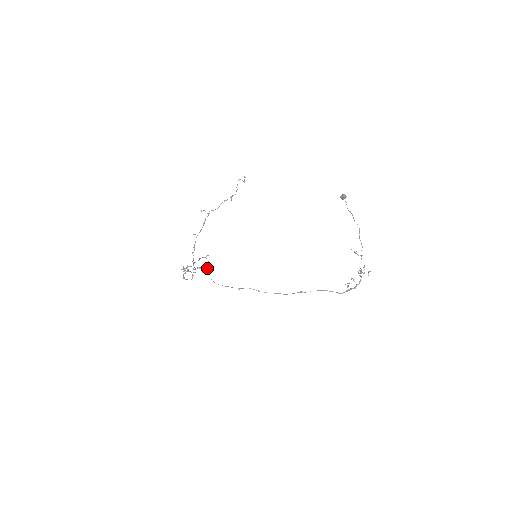
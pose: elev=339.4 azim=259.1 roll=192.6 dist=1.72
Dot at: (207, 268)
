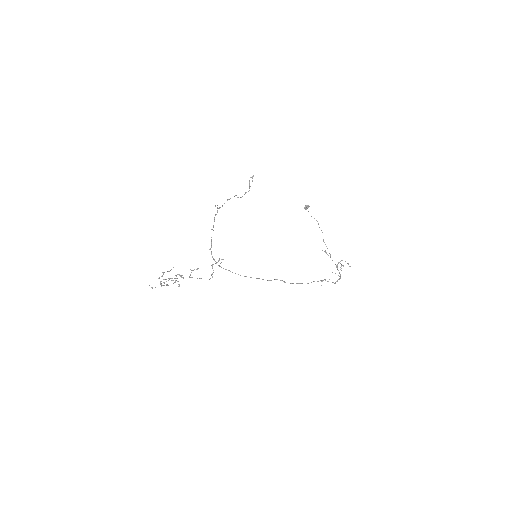
Dot at: occluded
